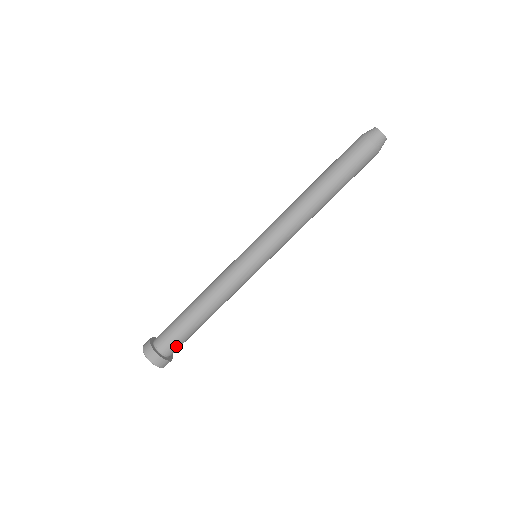
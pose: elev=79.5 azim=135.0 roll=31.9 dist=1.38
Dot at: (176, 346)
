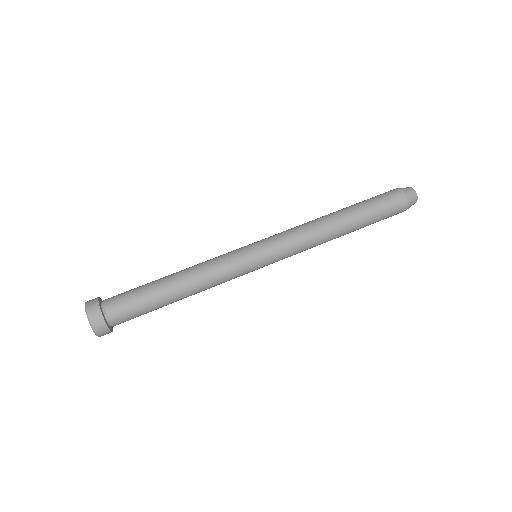
Dot at: (125, 313)
